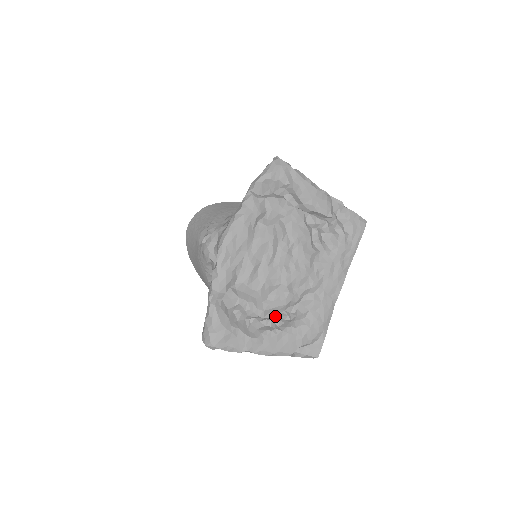
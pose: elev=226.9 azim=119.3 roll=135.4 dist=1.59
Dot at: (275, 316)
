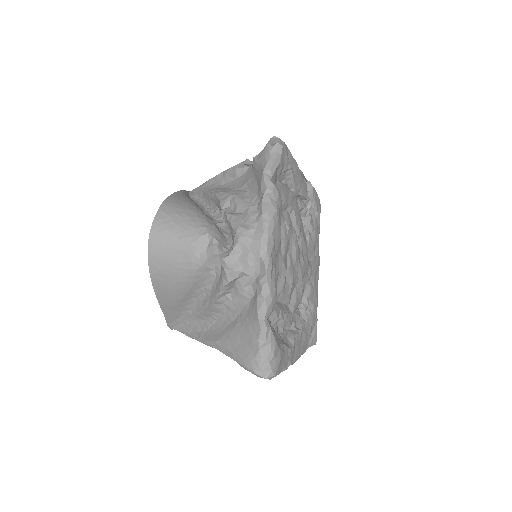
Dot at: (296, 317)
